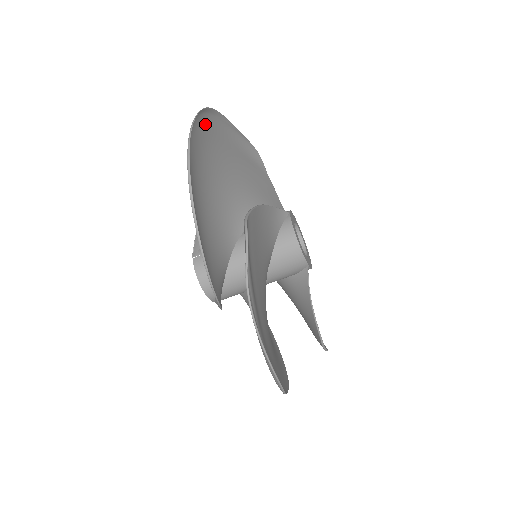
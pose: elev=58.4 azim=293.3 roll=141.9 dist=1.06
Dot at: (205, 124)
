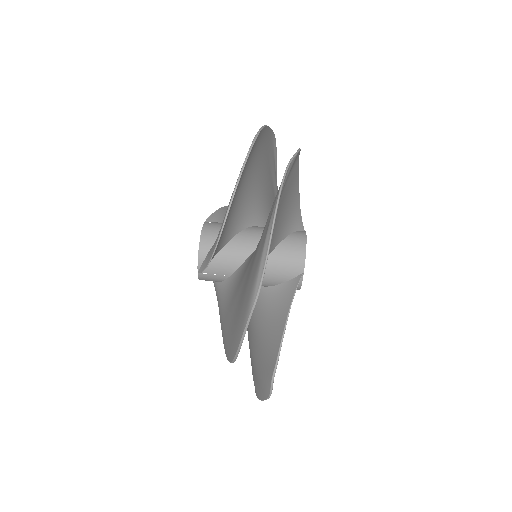
Dot at: (271, 147)
